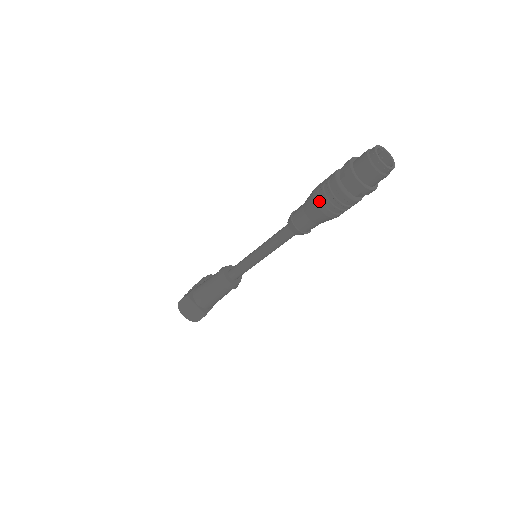
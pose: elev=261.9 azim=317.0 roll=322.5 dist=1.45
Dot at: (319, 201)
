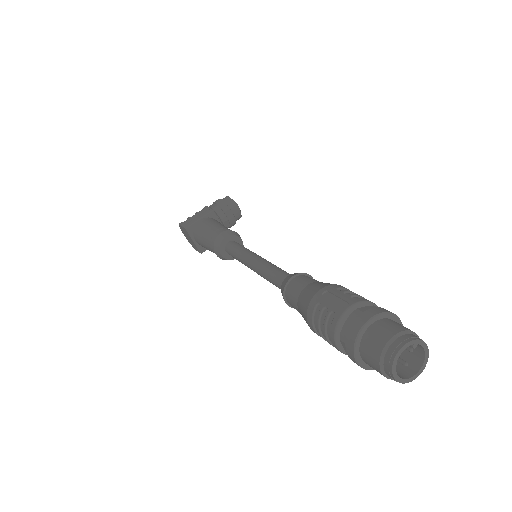
Dot at: (310, 319)
